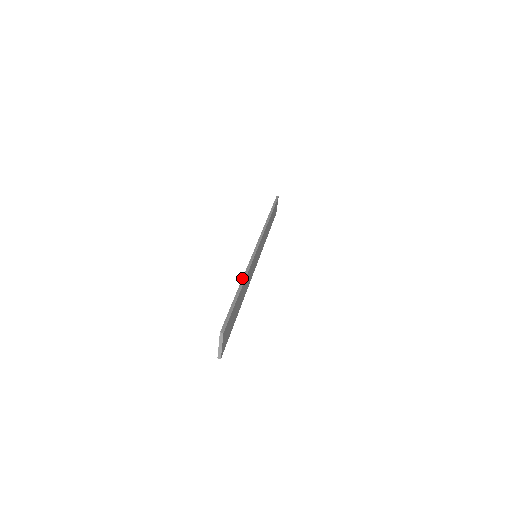
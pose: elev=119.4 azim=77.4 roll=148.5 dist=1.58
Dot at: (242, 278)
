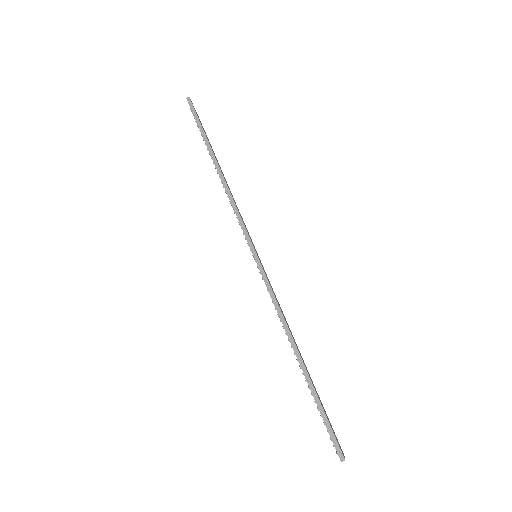
Dot at: (288, 339)
